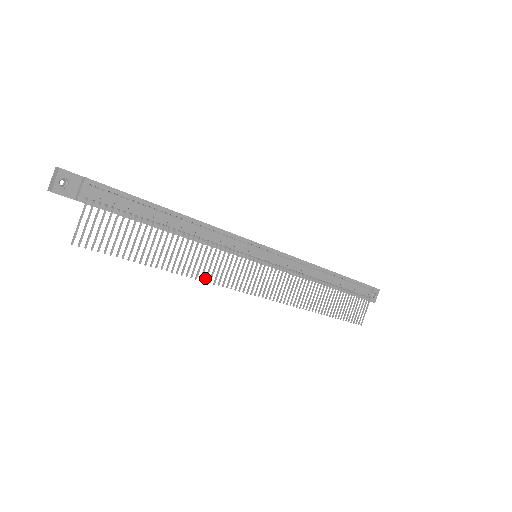
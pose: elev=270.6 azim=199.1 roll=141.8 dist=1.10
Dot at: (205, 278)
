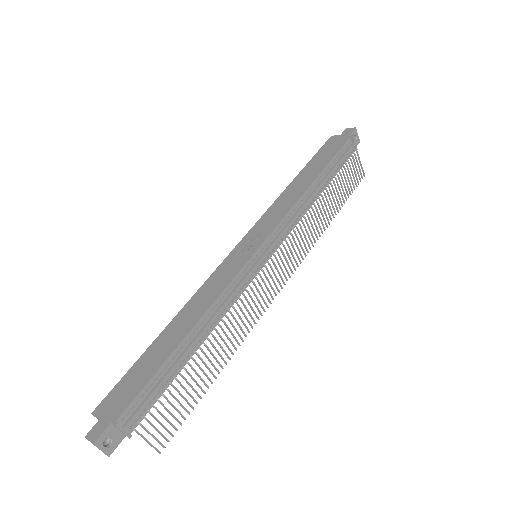
Dot at: occluded
